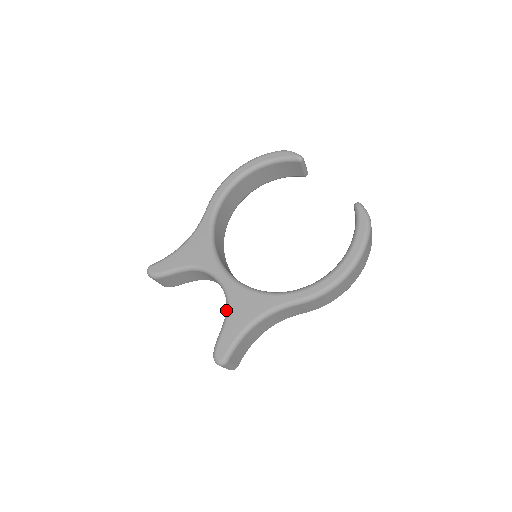
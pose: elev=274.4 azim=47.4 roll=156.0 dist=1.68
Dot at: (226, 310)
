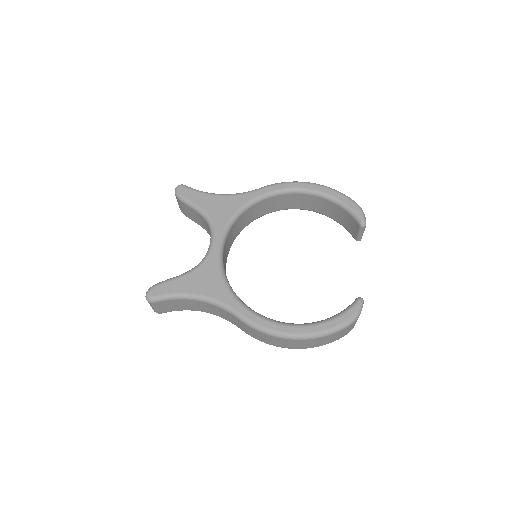
Dot at: (192, 268)
